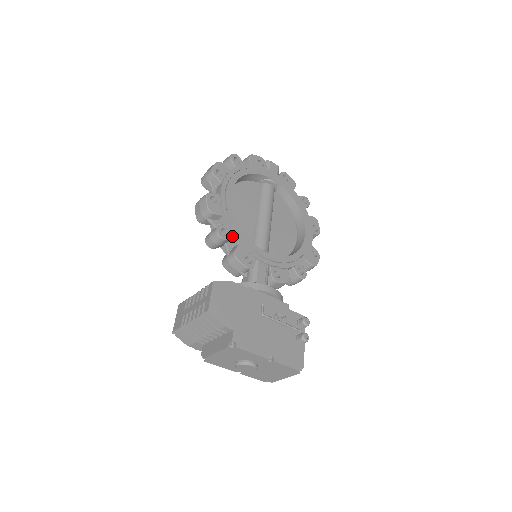
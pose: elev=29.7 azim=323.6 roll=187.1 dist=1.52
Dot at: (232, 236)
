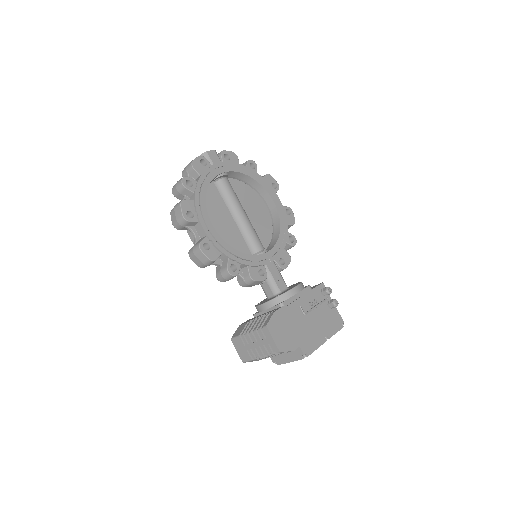
Dot at: (239, 265)
